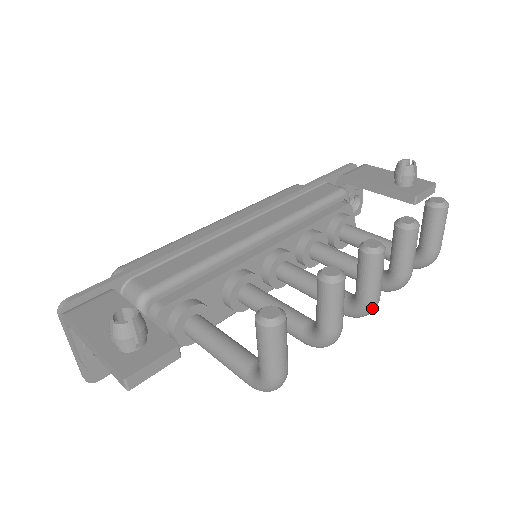
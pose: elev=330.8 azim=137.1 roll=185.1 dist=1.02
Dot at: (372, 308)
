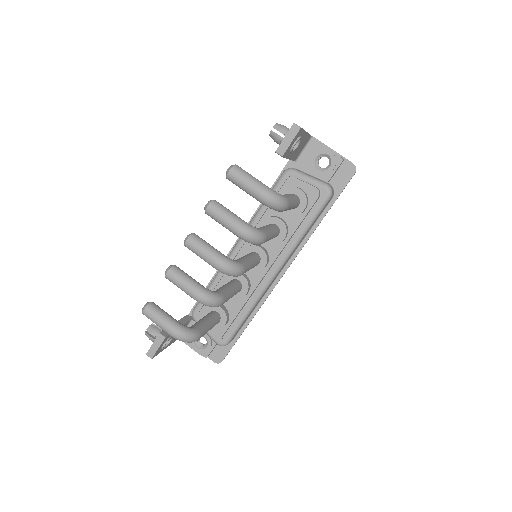
Dot at: (220, 269)
